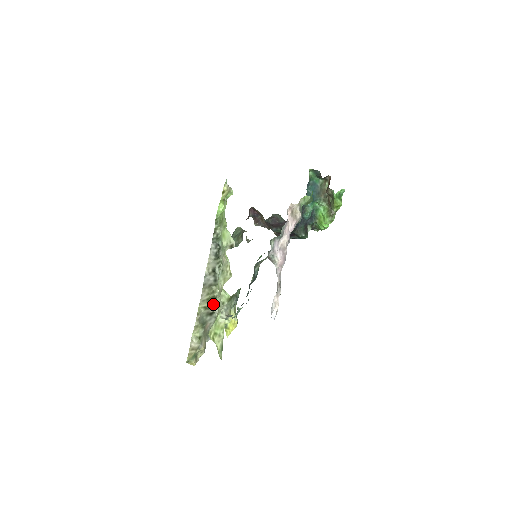
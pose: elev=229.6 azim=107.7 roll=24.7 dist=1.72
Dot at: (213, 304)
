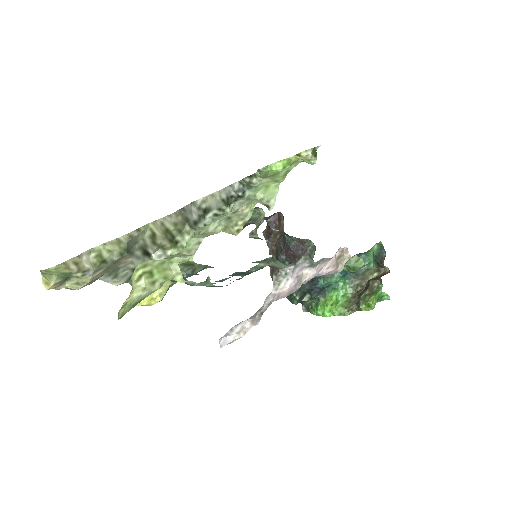
Dot at: (163, 244)
